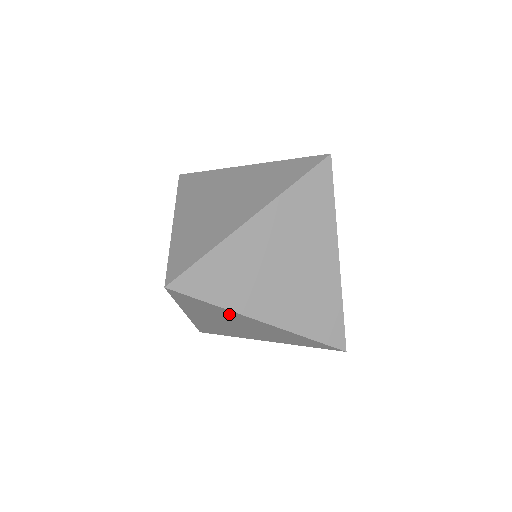
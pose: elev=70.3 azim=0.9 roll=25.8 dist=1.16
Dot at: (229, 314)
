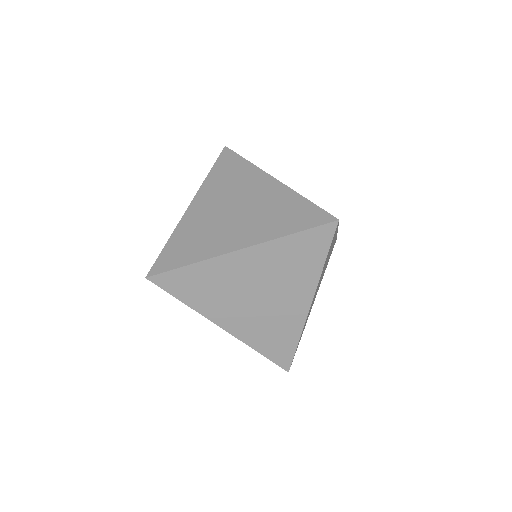
Dot at: occluded
